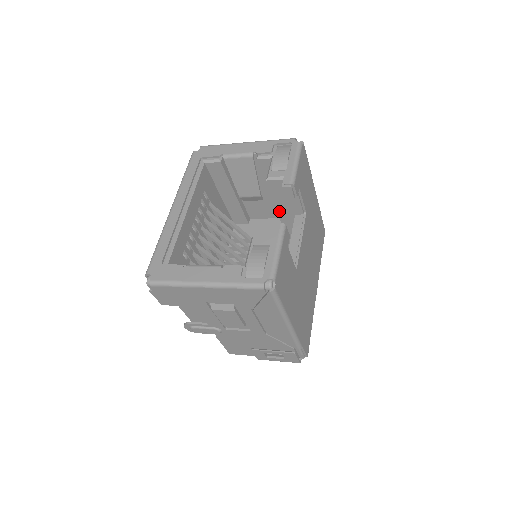
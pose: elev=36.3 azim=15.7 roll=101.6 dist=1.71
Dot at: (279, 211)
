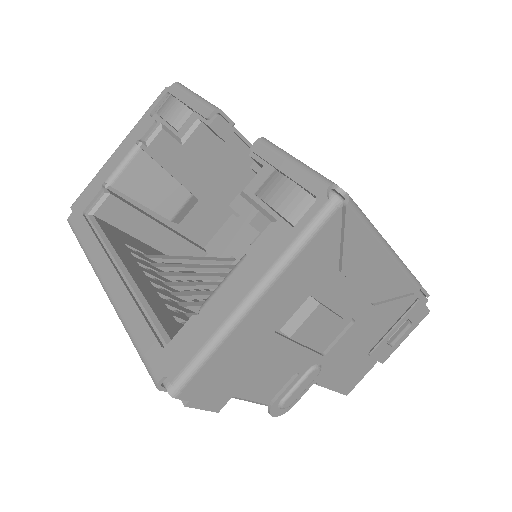
Dot at: (229, 180)
